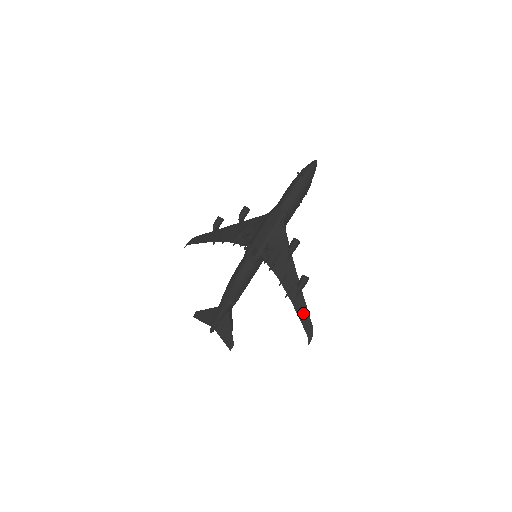
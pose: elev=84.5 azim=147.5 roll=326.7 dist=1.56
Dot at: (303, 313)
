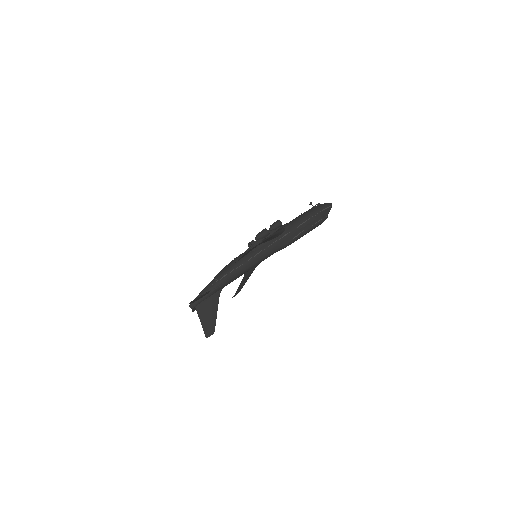
Dot at: (249, 251)
